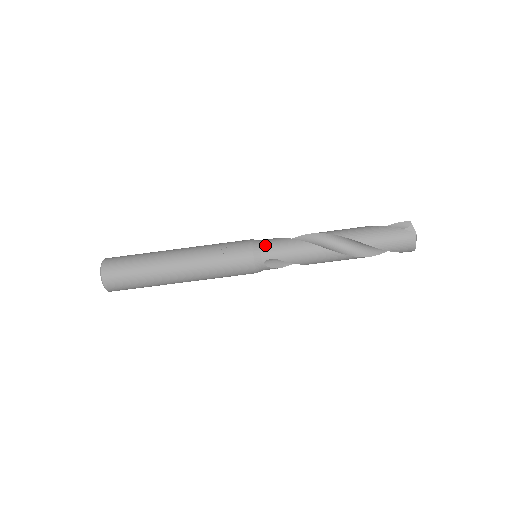
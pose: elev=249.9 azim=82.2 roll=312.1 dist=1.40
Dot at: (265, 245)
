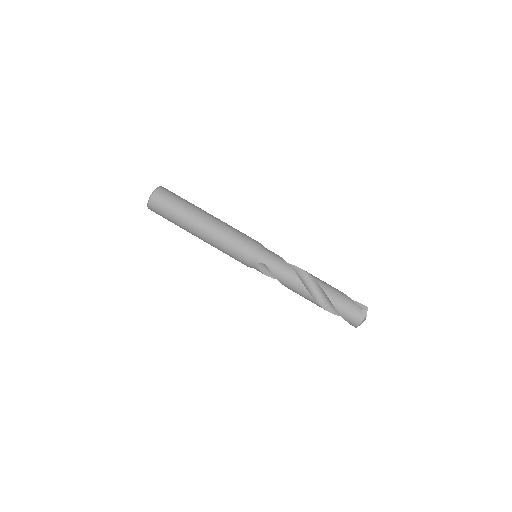
Dot at: (267, 253)
